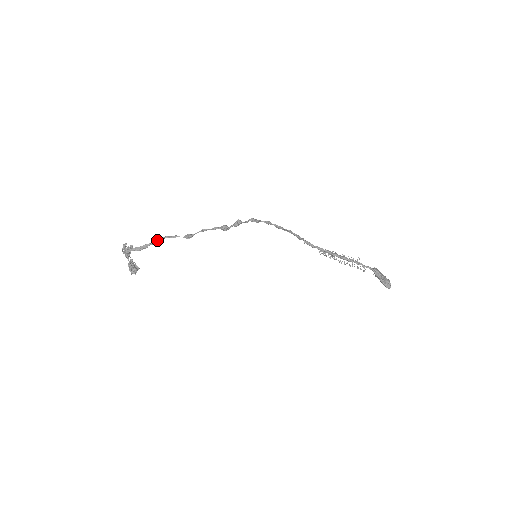
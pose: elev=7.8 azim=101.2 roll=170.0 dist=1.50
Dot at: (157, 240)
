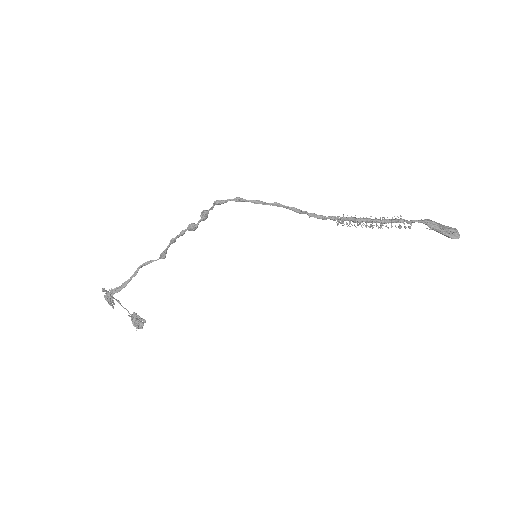
Dot at: occluded
